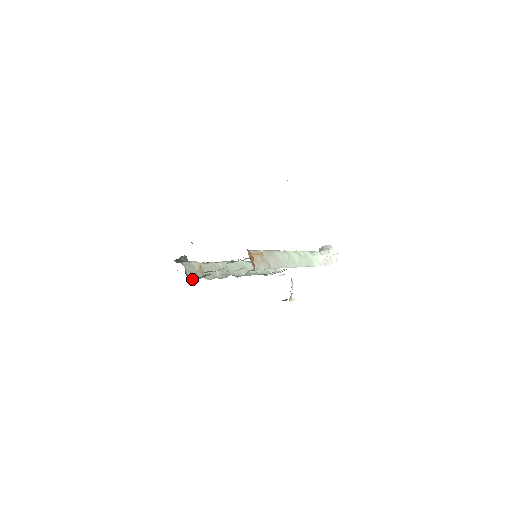
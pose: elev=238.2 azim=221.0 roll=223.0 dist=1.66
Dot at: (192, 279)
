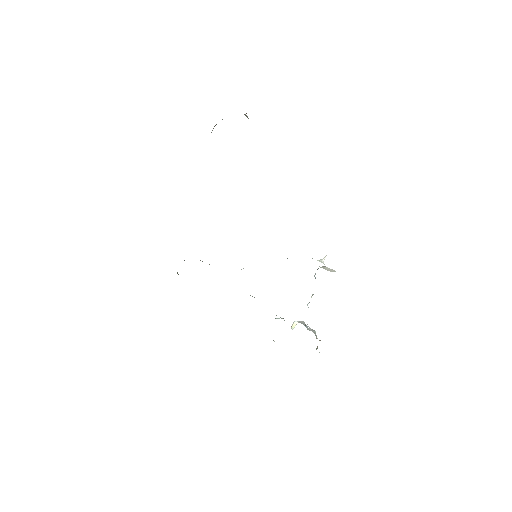
Dot at: occluded
